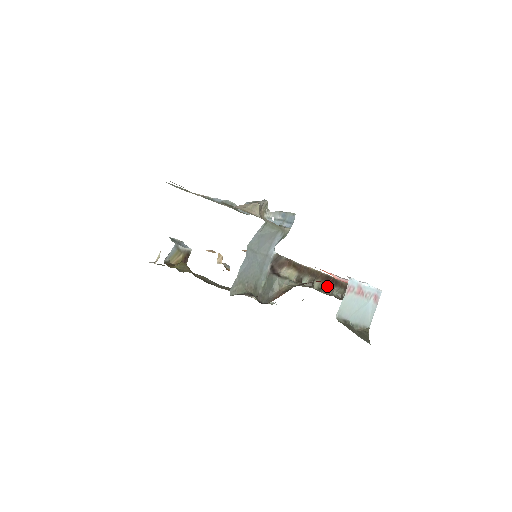
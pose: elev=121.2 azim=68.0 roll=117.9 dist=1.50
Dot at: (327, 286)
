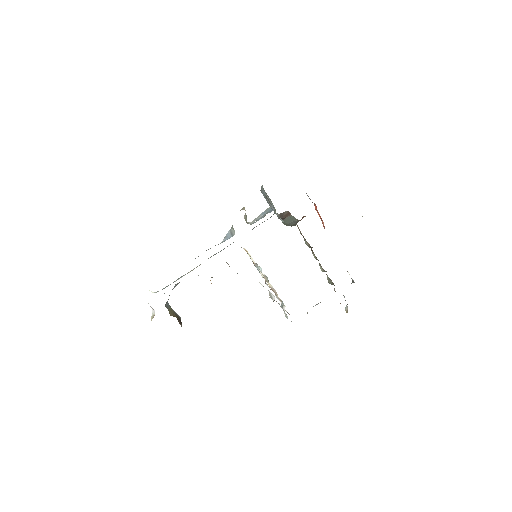
Dot at: (321, 267)
